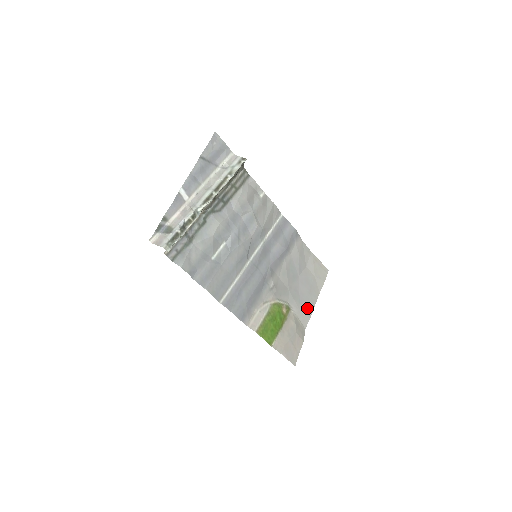
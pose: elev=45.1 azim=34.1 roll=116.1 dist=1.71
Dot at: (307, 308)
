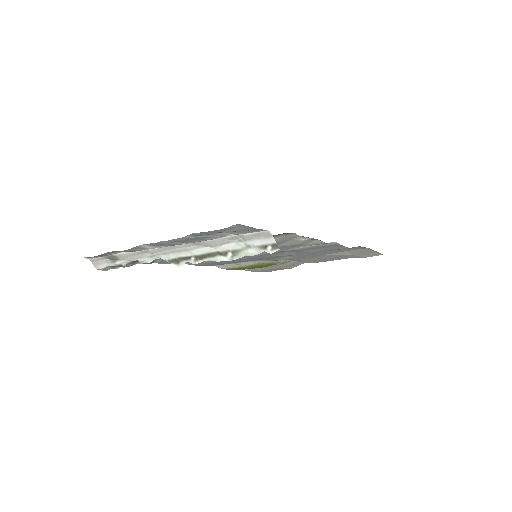
Dot at: (318, 261)
